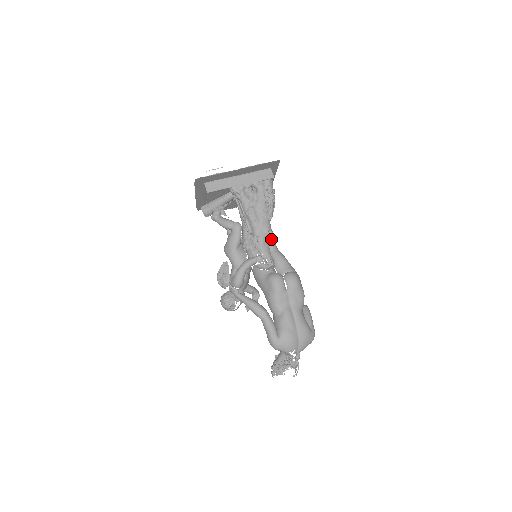
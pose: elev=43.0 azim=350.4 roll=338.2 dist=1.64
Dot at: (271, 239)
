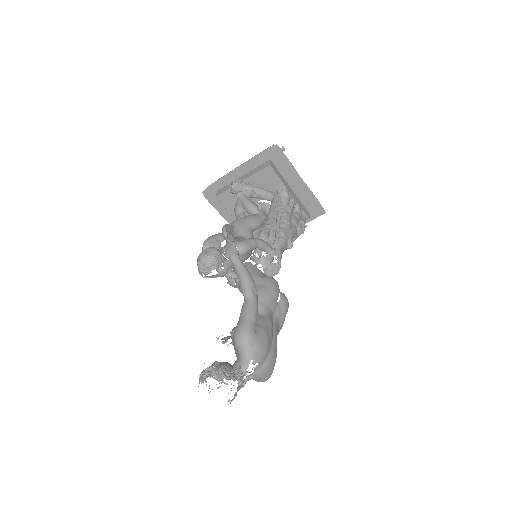
Dot at: (272, 261)
